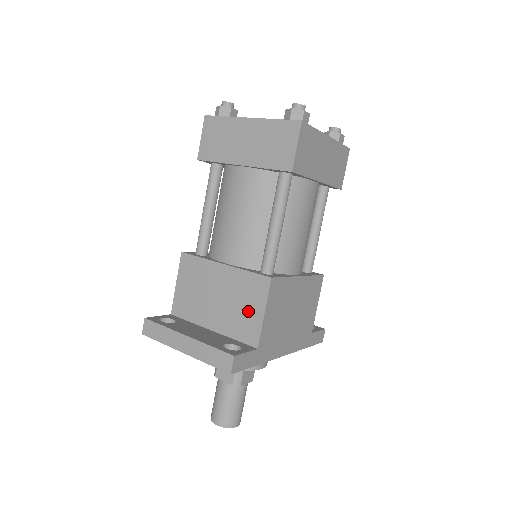
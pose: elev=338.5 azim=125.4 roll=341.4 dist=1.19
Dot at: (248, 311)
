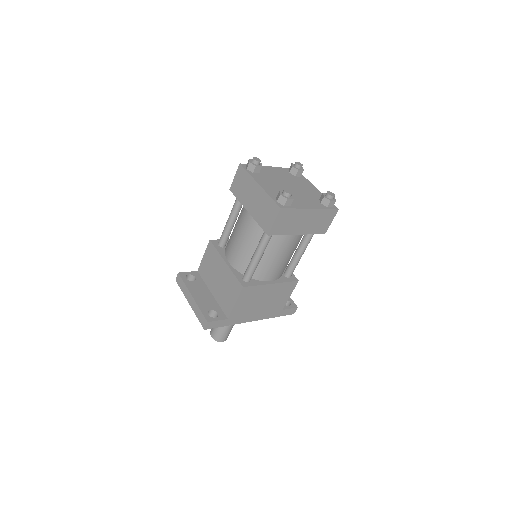
Dot at: (229, 297)
